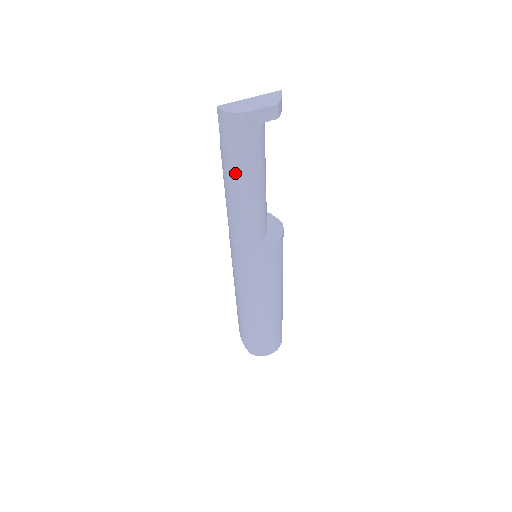
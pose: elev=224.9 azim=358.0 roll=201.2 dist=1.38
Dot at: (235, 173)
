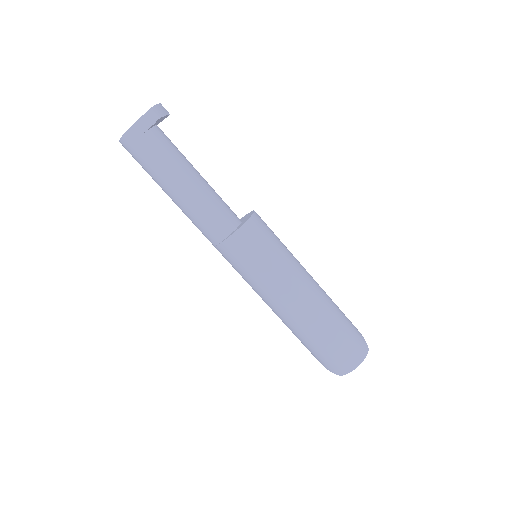
Dot at: (163, 181)
